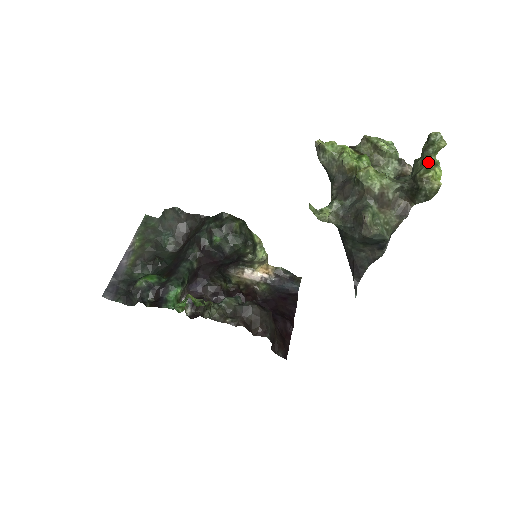
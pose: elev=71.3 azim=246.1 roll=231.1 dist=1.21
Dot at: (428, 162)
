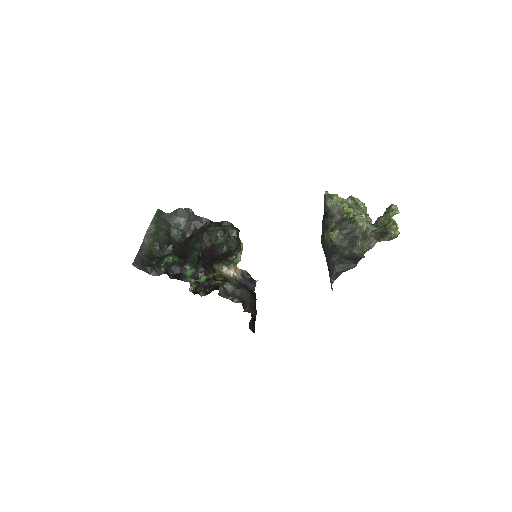
Dot at: (390, 220)
